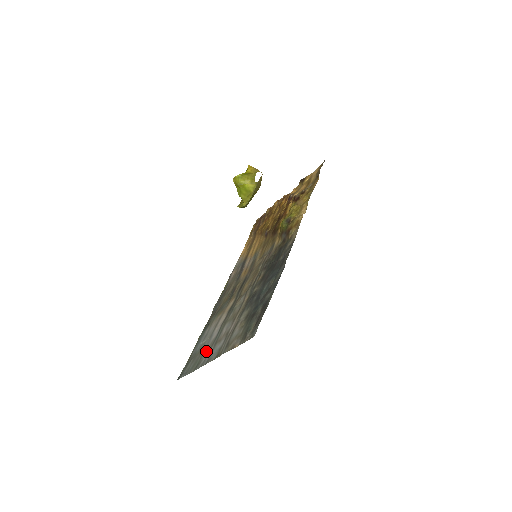
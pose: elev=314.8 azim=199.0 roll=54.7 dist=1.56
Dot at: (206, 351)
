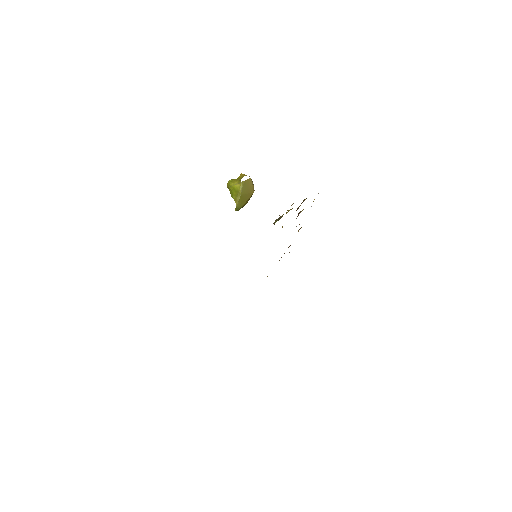
Dot at: occluded
